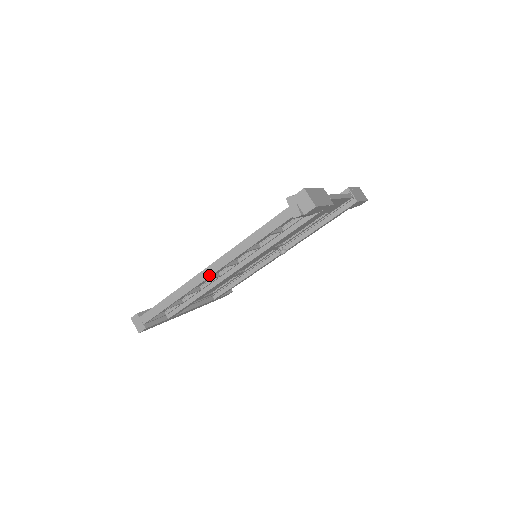
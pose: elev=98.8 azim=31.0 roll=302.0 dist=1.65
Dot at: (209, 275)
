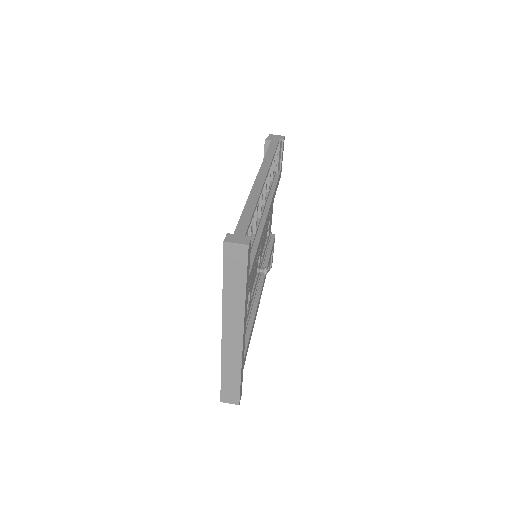
Dot at: (264, 179)
